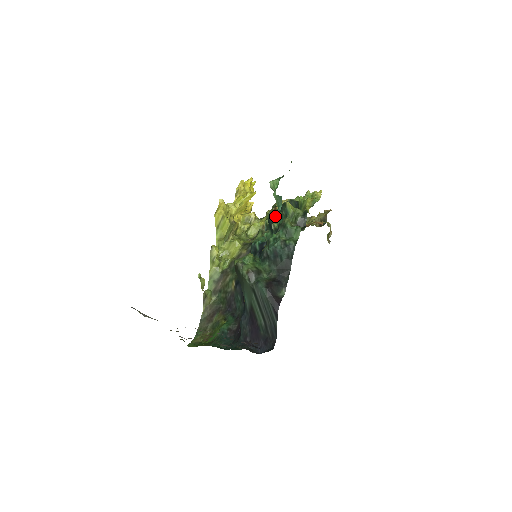
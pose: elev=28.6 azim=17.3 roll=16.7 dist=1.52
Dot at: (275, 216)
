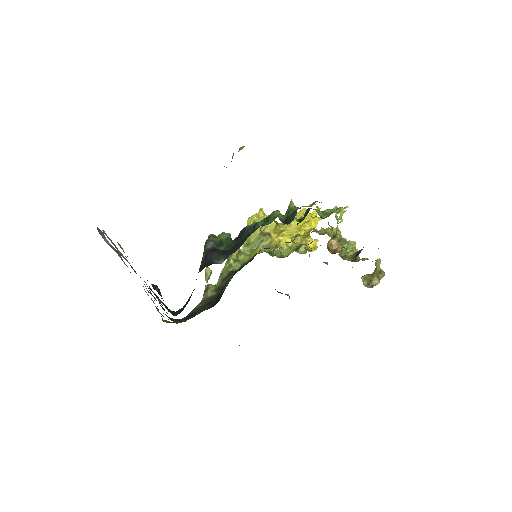
Dot at: occluded
